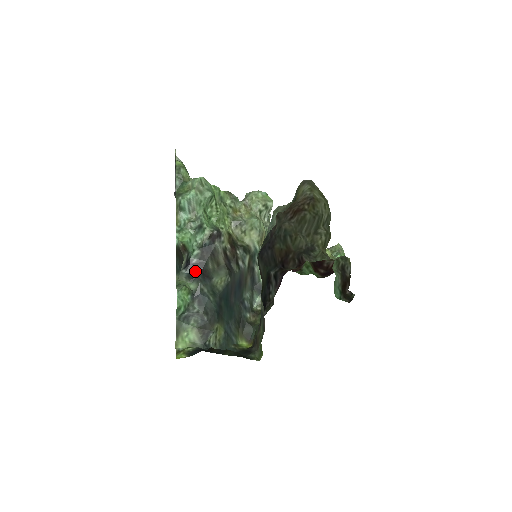
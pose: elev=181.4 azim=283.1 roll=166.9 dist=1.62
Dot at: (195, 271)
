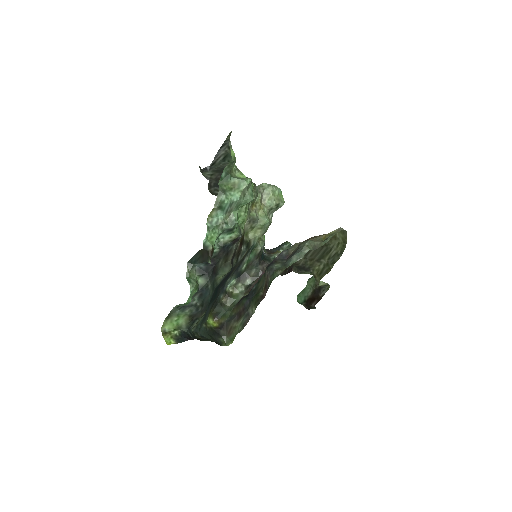
Dot at: (207, 266)
